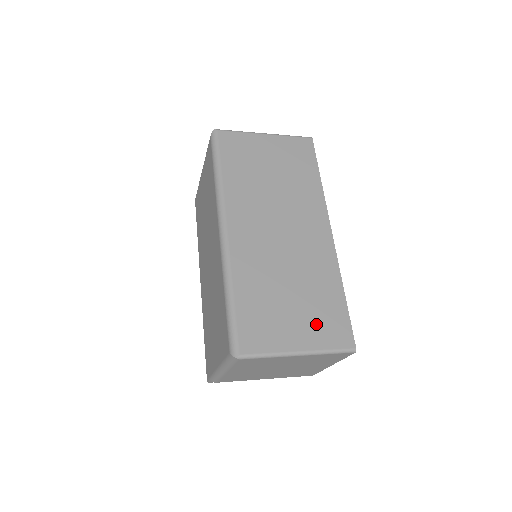
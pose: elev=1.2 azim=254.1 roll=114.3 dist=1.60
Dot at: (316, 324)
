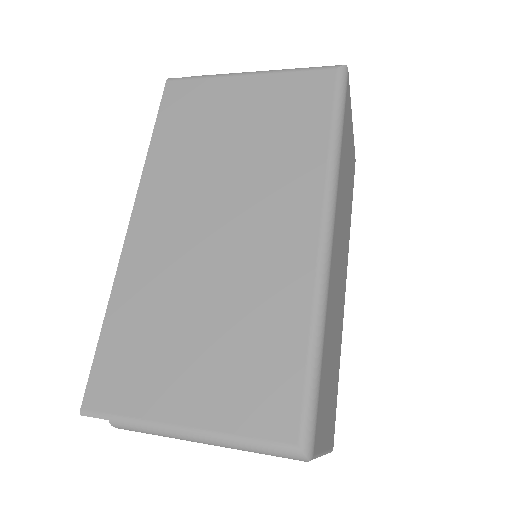
Dot at: occluded
